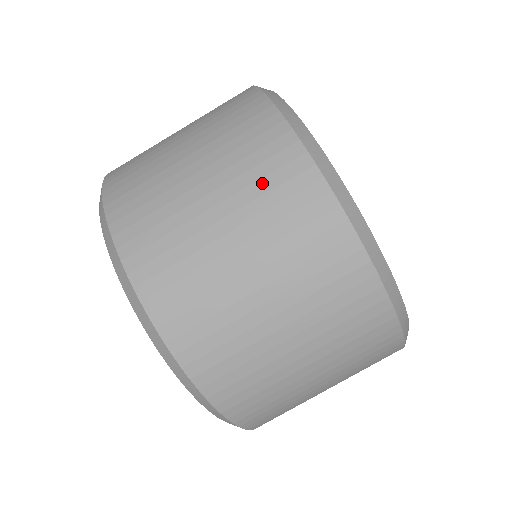
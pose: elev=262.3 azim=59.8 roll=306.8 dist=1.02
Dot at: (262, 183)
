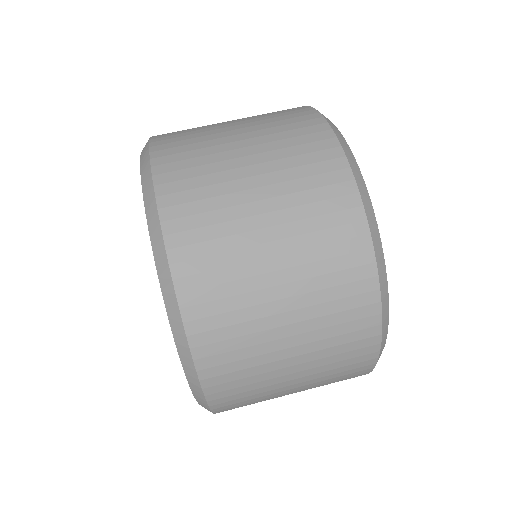
Dot at: (320, 235)
